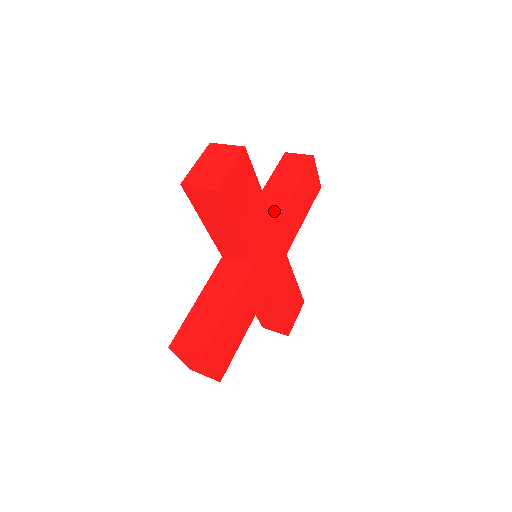
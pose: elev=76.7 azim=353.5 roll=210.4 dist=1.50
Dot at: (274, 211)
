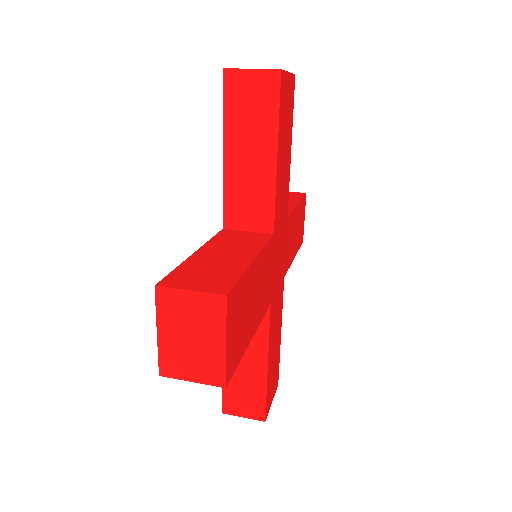
Dot at: occluded
